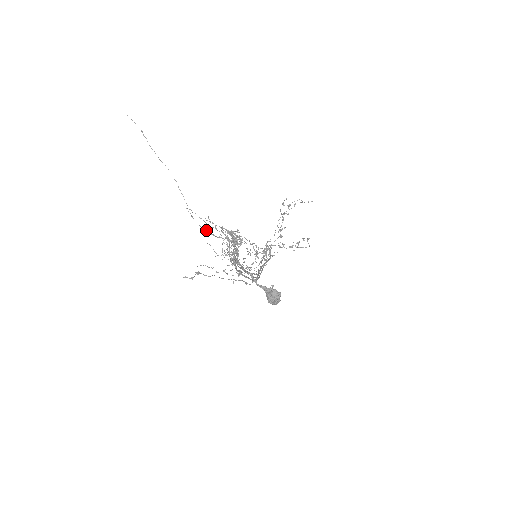
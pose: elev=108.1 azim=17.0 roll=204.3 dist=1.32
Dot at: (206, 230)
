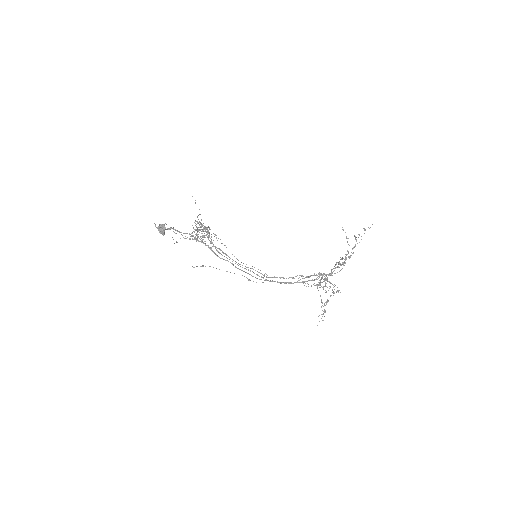
Dot at: (196, 230)
